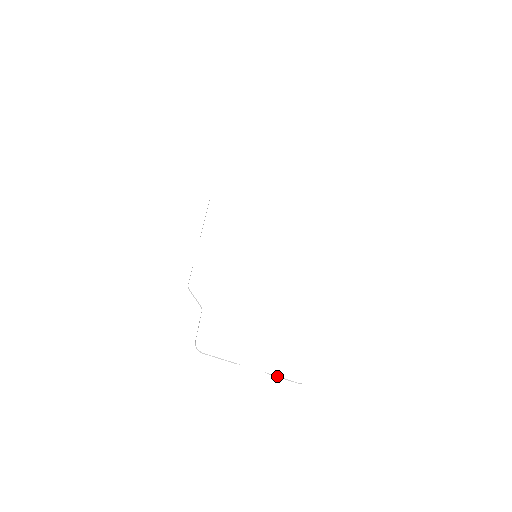
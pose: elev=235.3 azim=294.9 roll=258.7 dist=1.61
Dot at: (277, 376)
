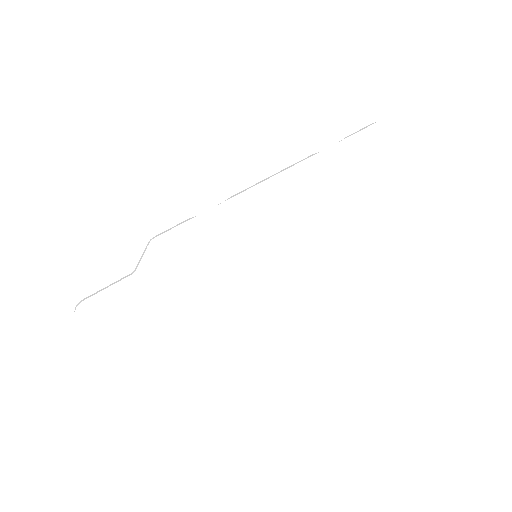
Dot at: occluded
